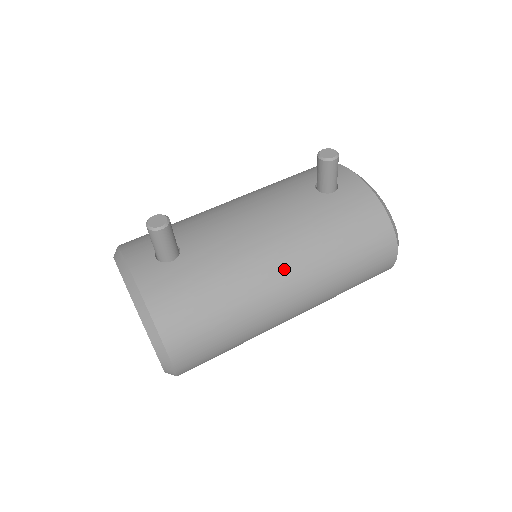
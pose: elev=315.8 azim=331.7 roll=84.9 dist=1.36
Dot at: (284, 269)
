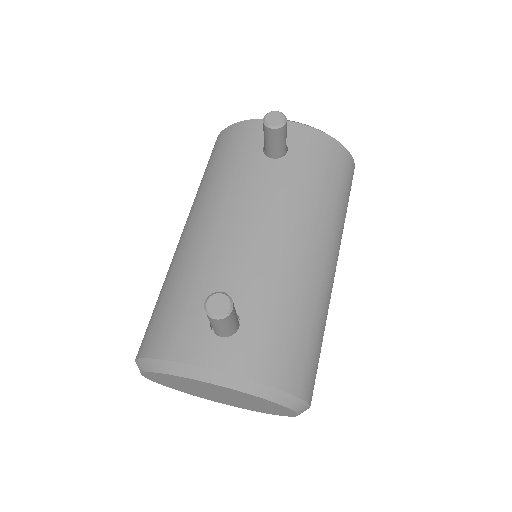
Dot at: (318, 250)
